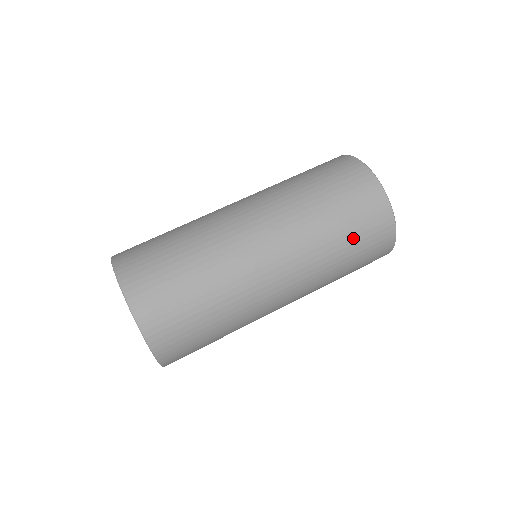
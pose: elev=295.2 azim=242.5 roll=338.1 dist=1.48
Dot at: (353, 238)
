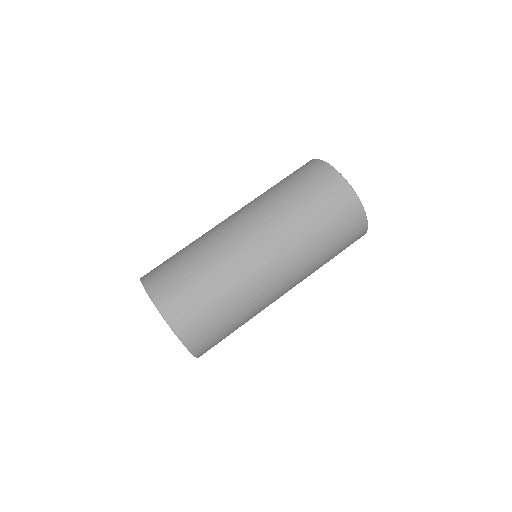
Dot at: (337, 254)
